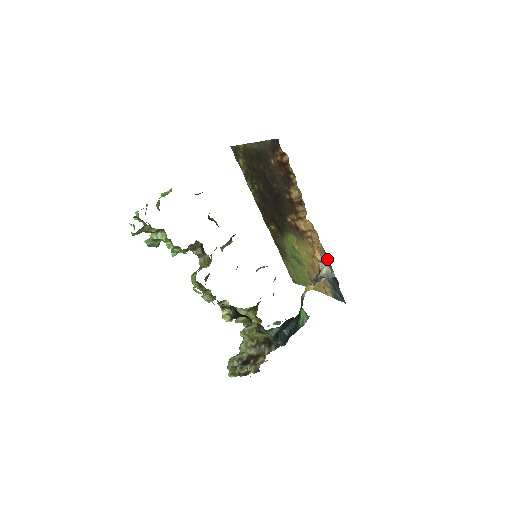
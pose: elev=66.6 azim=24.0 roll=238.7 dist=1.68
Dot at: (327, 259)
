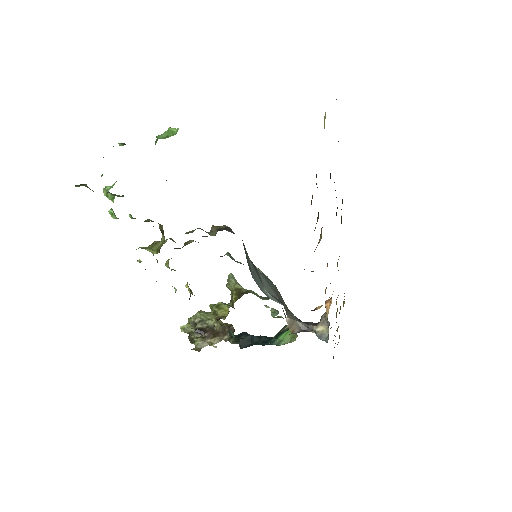
Dot at: occluded
